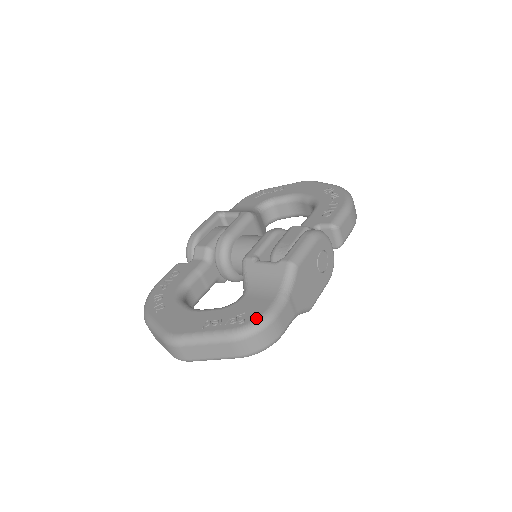
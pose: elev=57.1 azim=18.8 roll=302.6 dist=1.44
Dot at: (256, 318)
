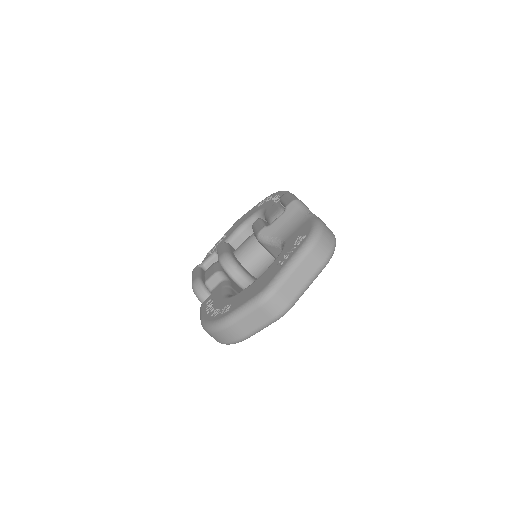
Dot at: (311, 227)
